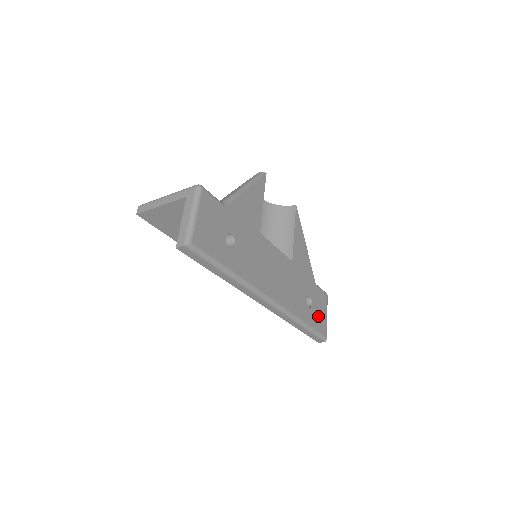
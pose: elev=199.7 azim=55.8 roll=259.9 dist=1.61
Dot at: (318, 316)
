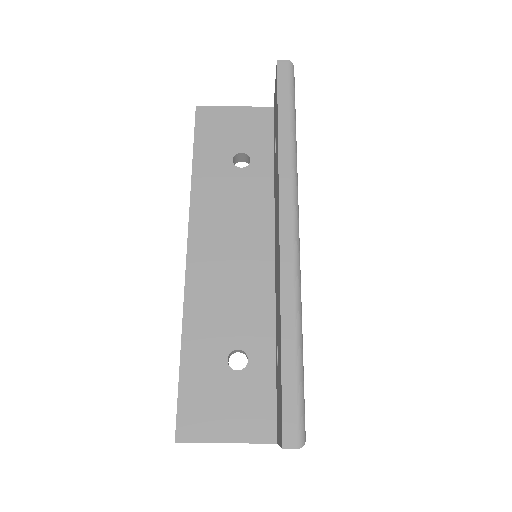
Dot at: occluded
